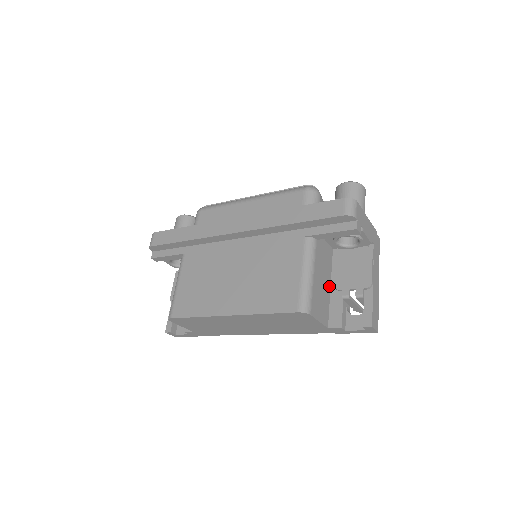
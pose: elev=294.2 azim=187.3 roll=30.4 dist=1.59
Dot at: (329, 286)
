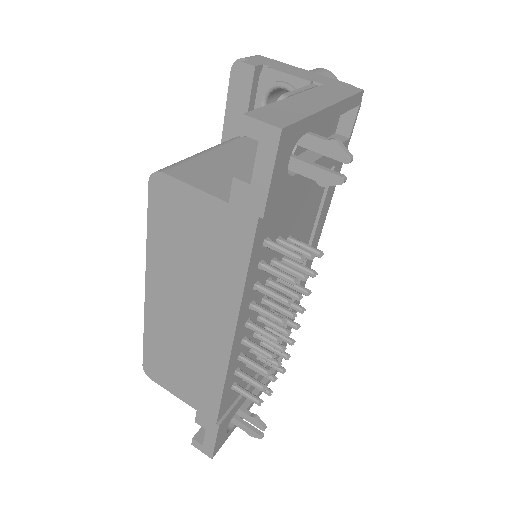
Dot at: occluded
